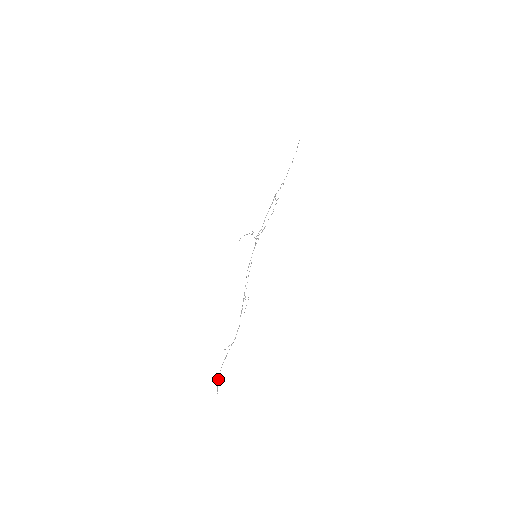
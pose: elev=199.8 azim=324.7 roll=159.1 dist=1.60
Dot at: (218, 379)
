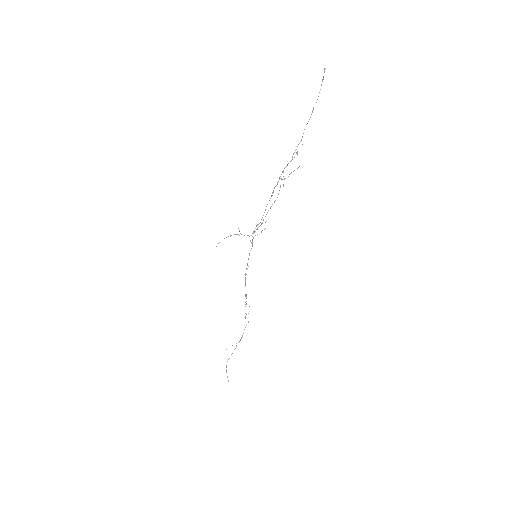
Dot at: (226, 370)
